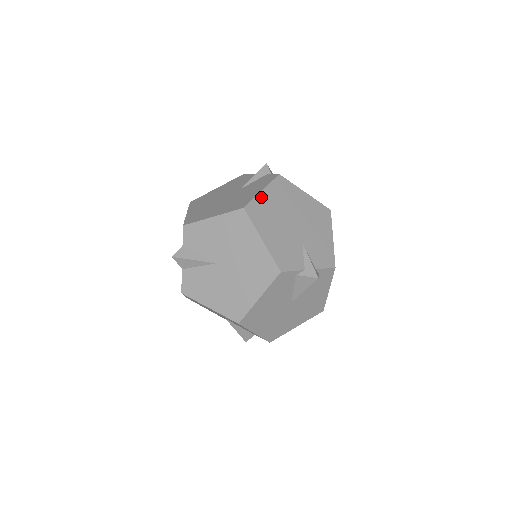
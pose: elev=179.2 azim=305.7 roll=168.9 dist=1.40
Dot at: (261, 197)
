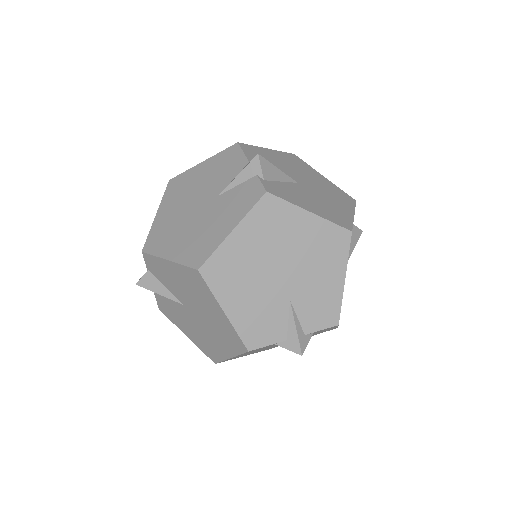
Dot at: (229, 243)
